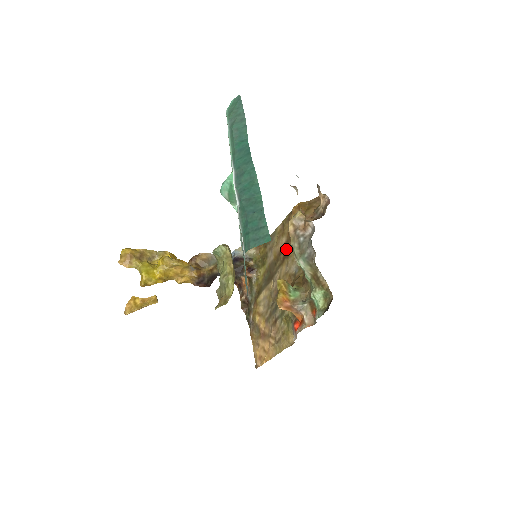
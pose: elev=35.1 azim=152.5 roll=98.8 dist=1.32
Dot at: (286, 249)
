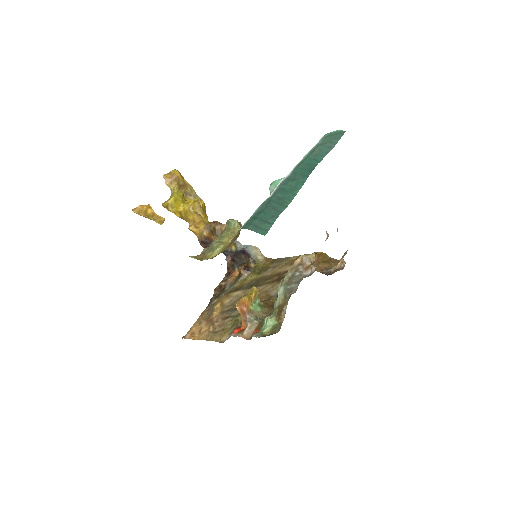
Dot at: (283, 275)
